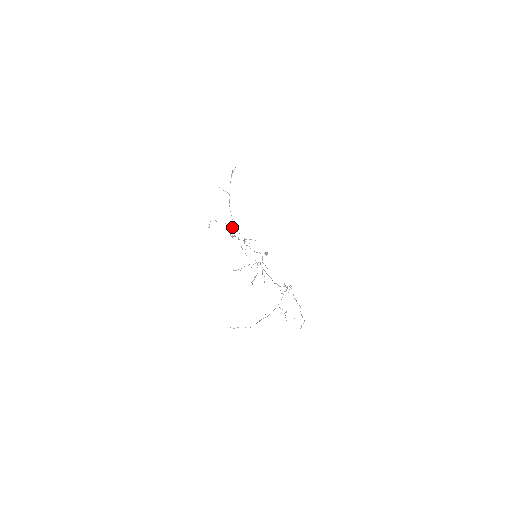
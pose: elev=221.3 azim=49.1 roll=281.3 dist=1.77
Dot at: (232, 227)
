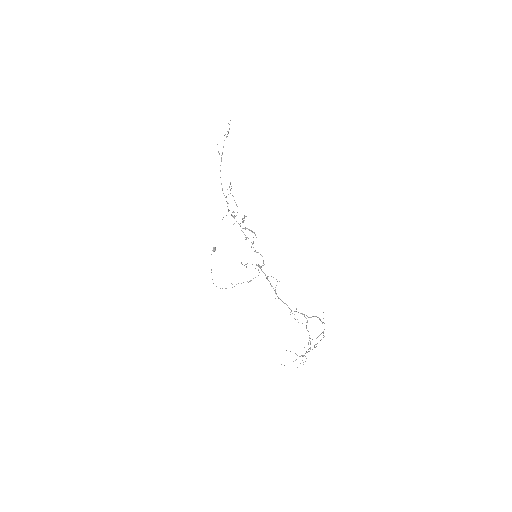
Dot at: occluded
